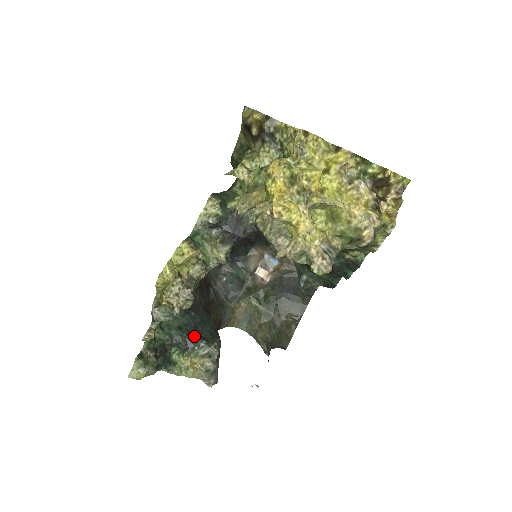
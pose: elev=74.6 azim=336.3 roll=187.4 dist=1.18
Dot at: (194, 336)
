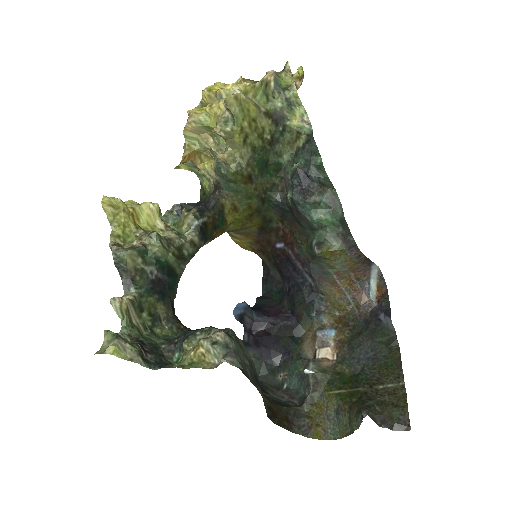
Dot at: occluded
